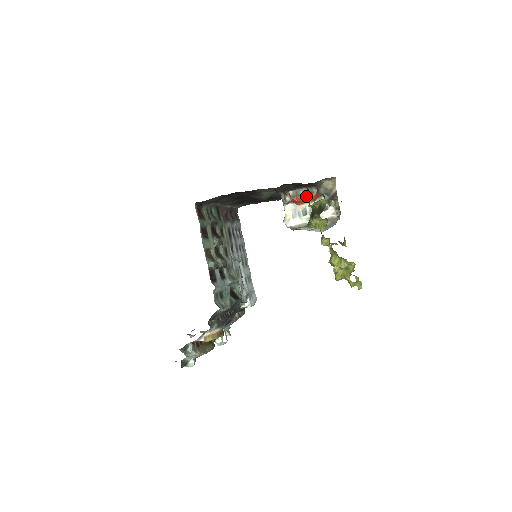
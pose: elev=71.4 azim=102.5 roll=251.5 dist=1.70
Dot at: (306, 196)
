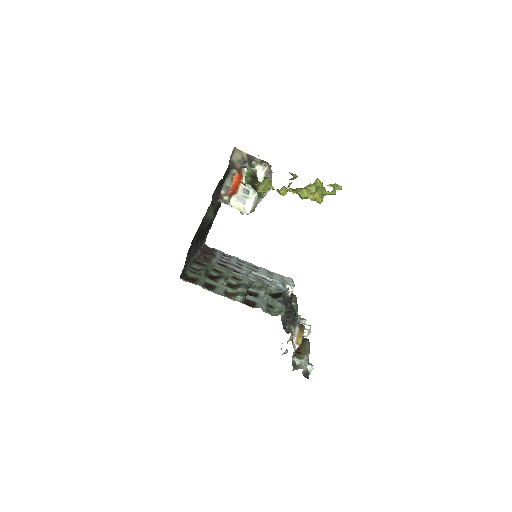
Dot at: (234, 182)
